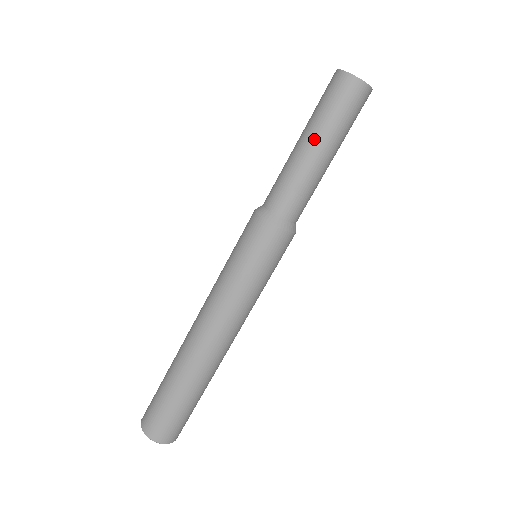
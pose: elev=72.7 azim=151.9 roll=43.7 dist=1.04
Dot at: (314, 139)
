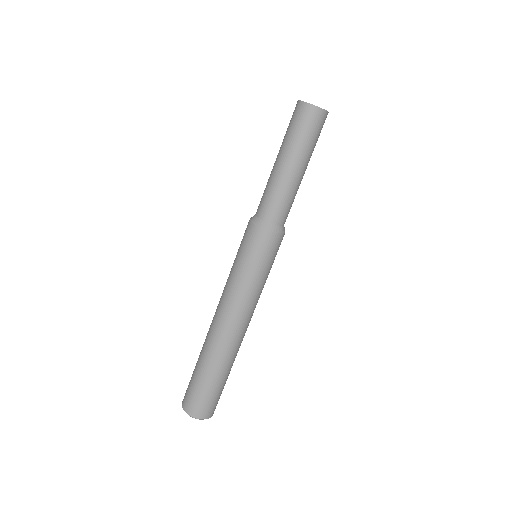
Dot at: (280, 154)
